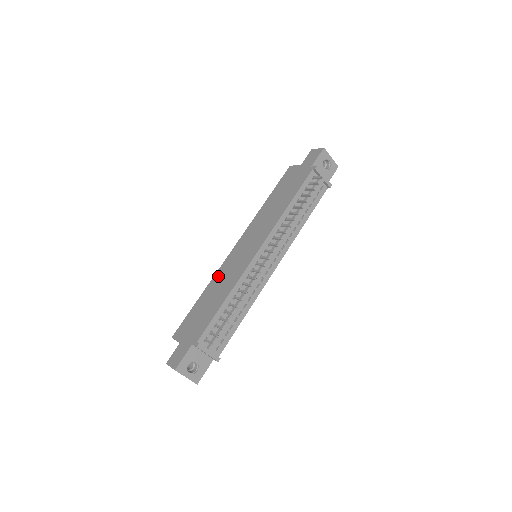
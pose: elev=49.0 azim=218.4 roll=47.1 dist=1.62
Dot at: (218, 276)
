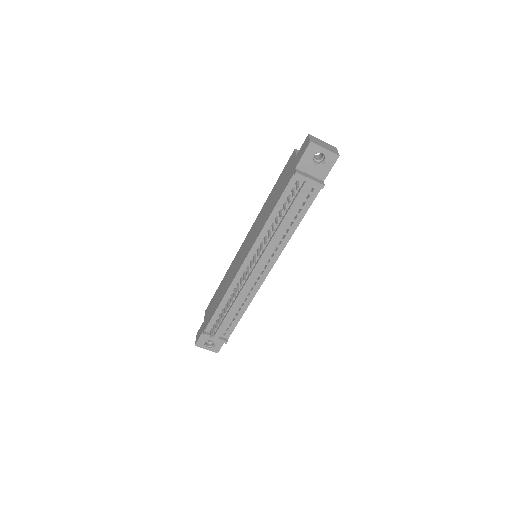
Dot at: (230, 269)
